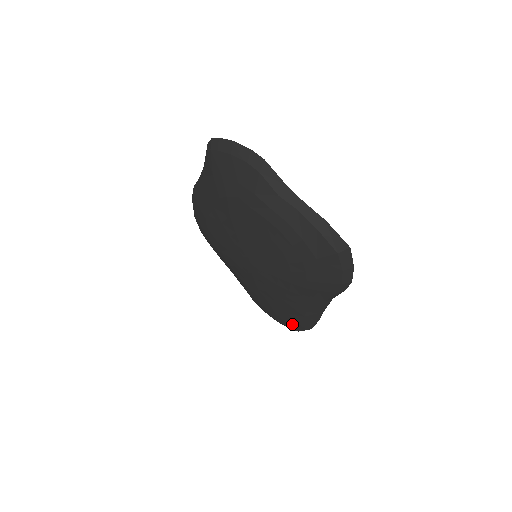
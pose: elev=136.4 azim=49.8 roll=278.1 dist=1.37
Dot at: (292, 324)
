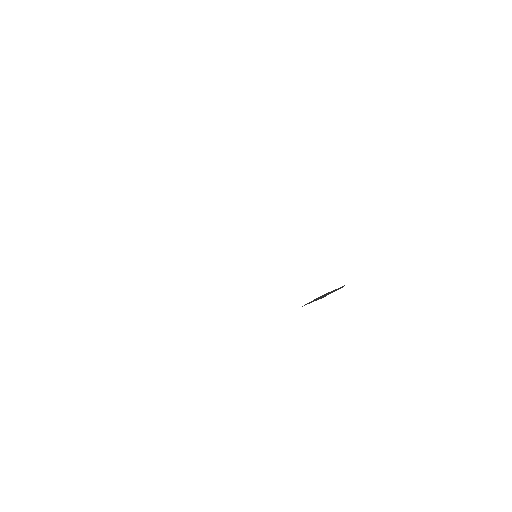
Dot at: occluded
